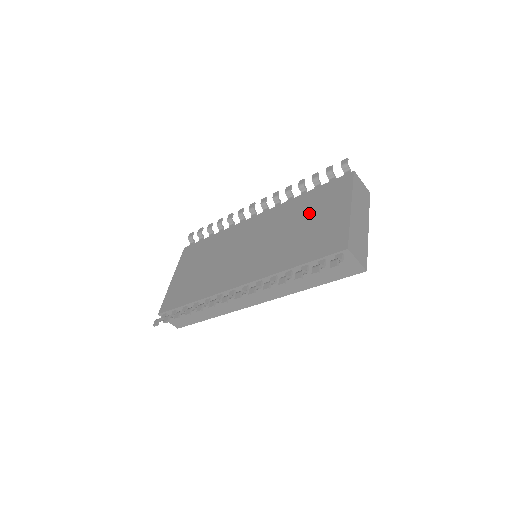
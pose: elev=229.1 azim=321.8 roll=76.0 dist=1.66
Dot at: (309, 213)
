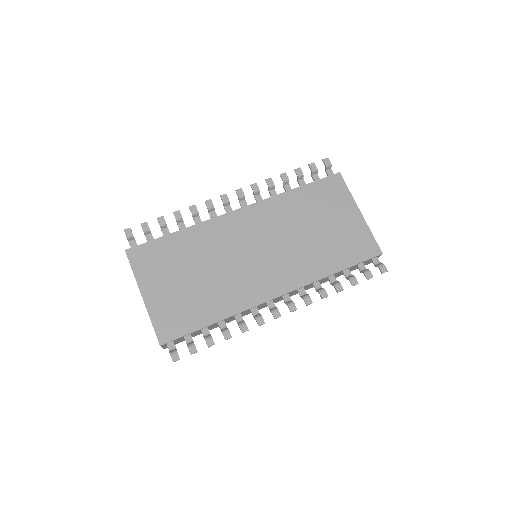
Dot at: (316, 214)
